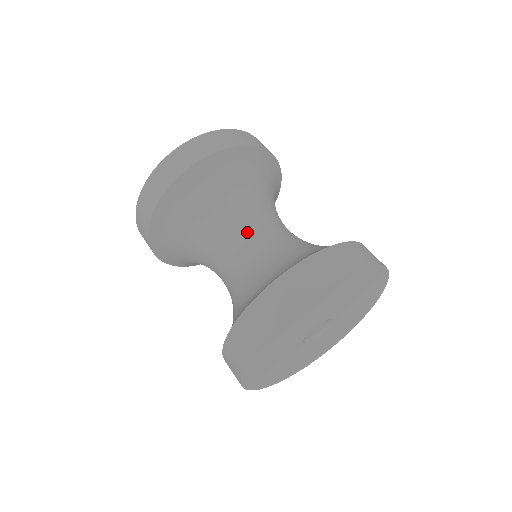
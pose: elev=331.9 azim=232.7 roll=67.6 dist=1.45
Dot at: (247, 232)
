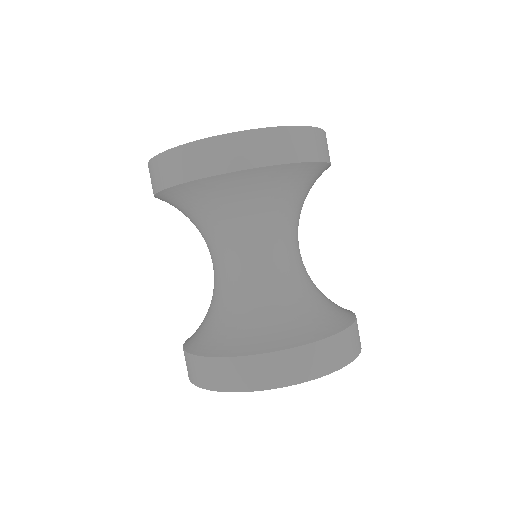
Dot at: (243, 257)
